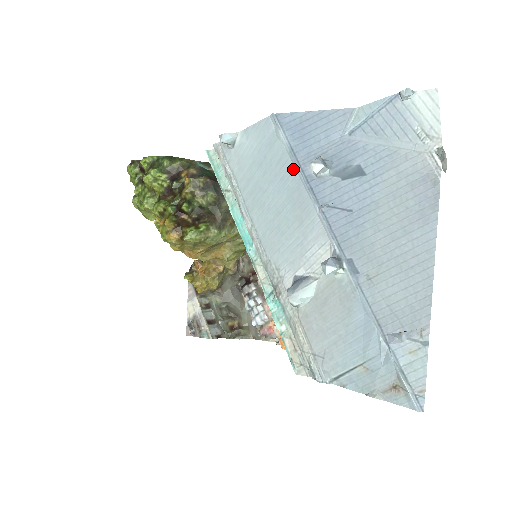
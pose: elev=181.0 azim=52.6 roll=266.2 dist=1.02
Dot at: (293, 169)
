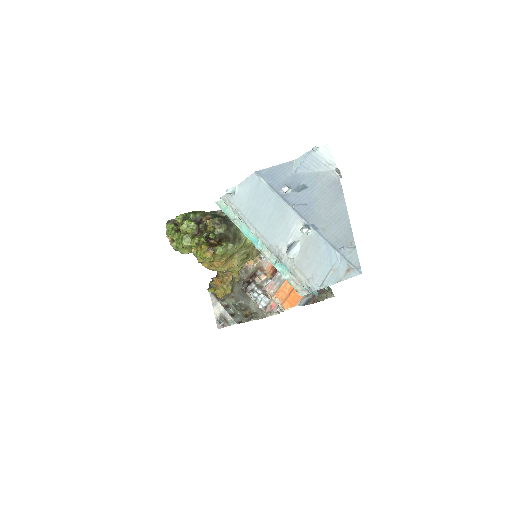
Dot at: (273, 194)
